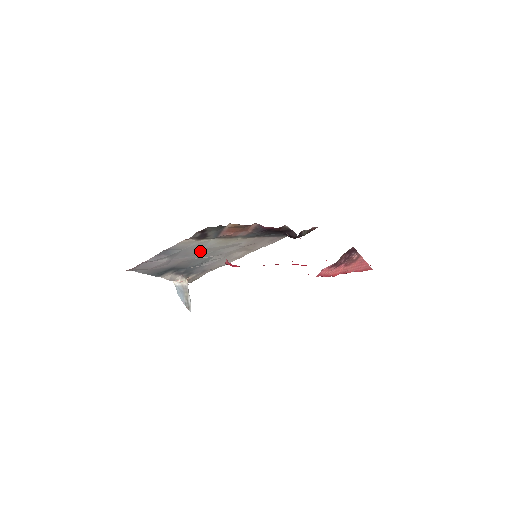
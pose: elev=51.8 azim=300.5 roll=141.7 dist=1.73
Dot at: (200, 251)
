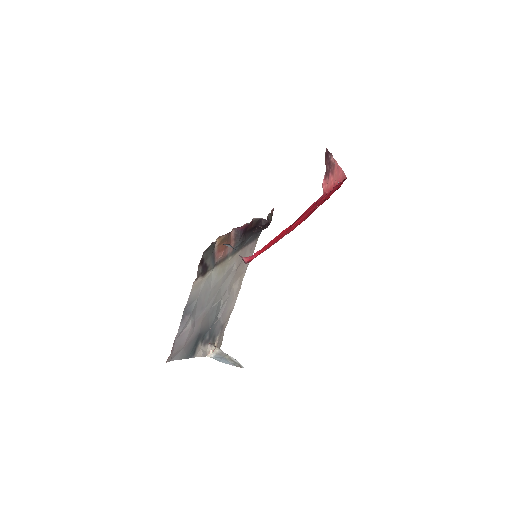
Dot at: (210, 295)
